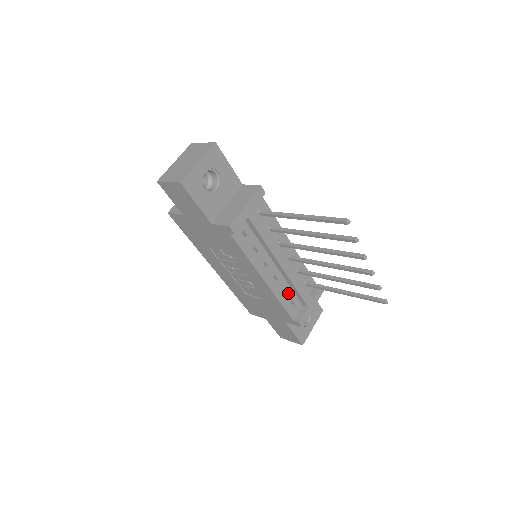
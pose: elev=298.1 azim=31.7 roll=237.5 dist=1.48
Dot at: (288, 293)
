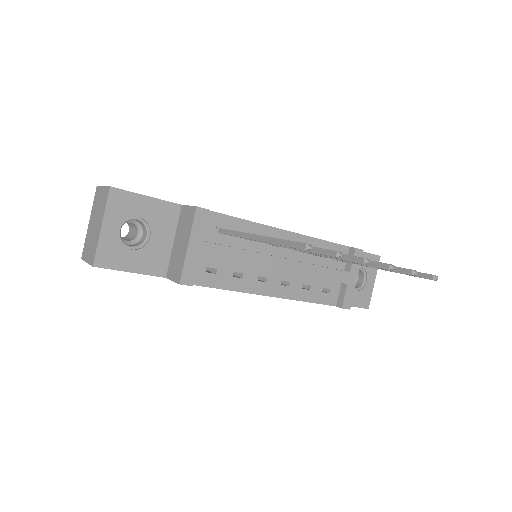
Dot at: (312, 285)
